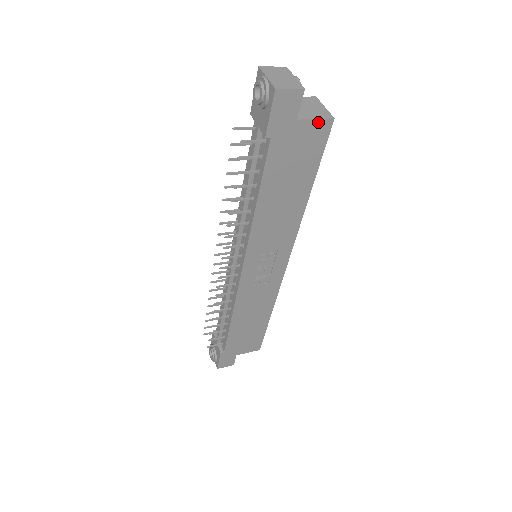
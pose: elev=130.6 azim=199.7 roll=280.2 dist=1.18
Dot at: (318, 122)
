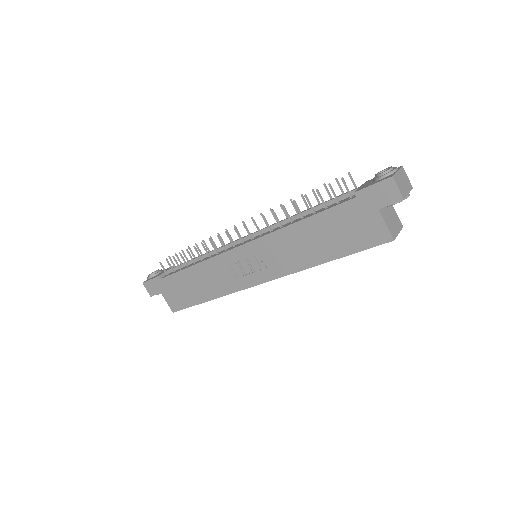
Dot at: (385, 228)
